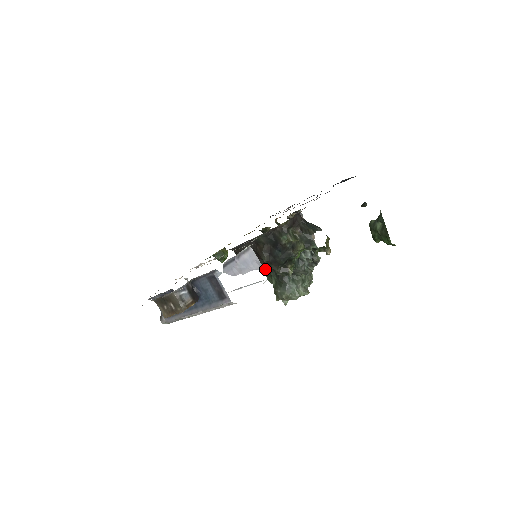
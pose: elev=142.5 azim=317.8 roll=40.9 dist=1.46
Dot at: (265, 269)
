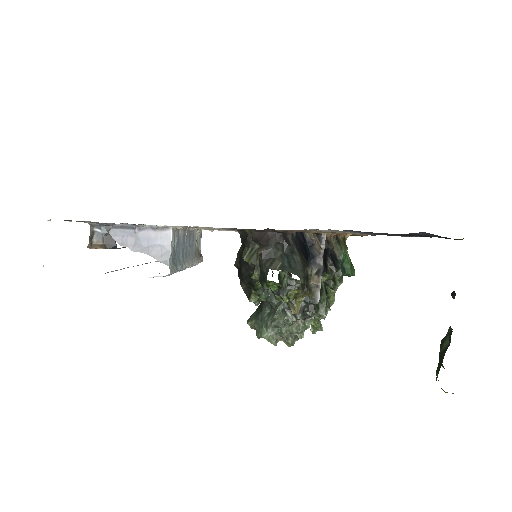
Dot at: occluded
